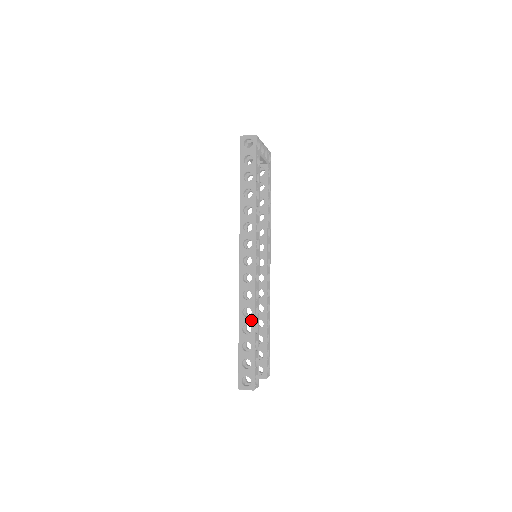
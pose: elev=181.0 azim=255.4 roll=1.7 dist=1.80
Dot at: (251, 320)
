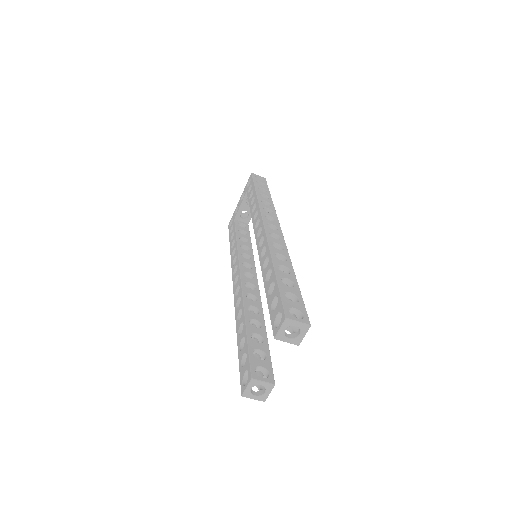
Dot at: (288, 264)
